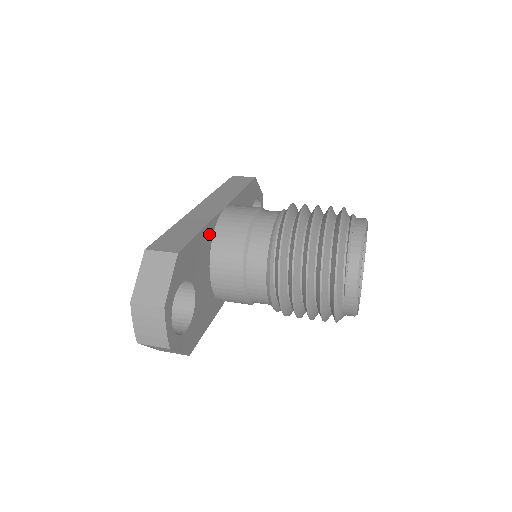
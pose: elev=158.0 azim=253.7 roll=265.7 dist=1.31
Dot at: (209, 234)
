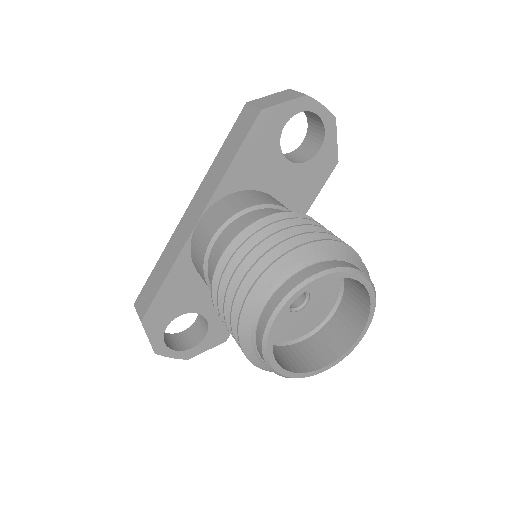
Dot at: (184, 267)
